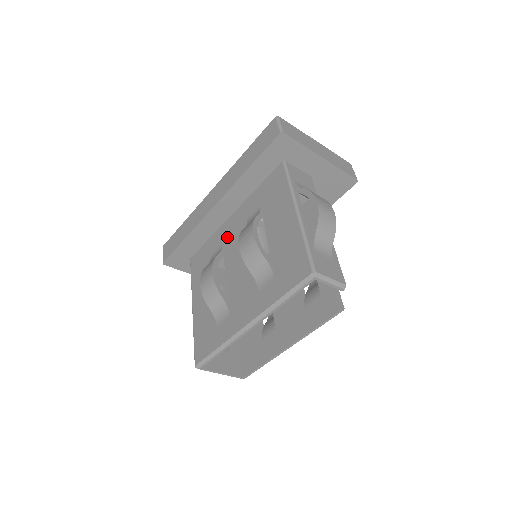
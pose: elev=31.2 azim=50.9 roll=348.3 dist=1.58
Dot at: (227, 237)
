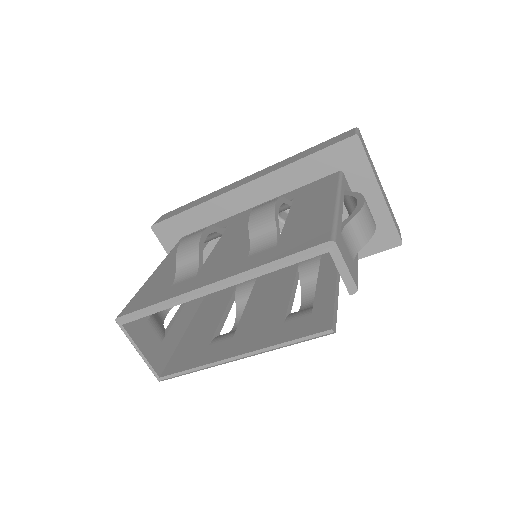
Dot at: (238, 221)
